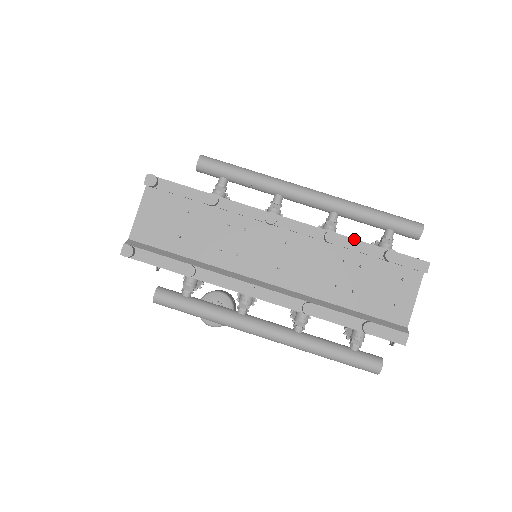
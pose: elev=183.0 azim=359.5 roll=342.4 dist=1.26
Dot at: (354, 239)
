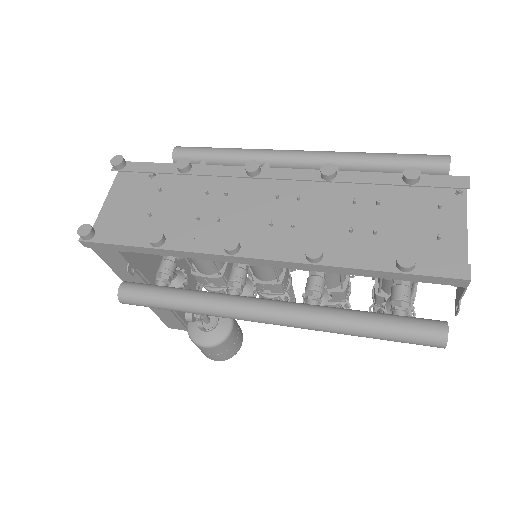
Dot at: (360, 172)
